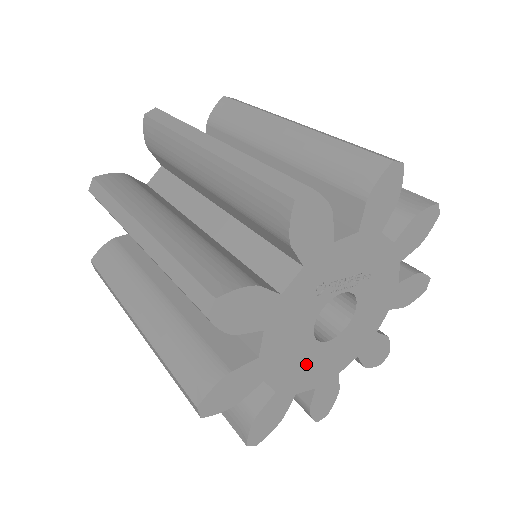
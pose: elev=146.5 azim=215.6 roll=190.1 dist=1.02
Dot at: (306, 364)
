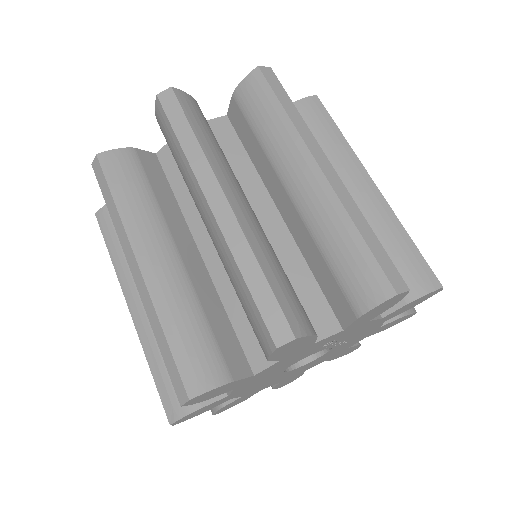
Dot at: (261, 383)
